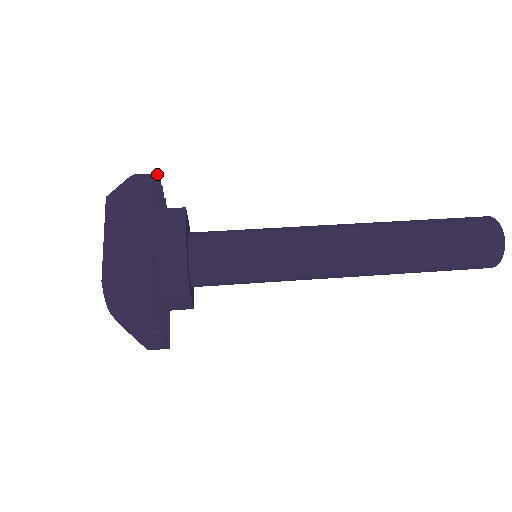
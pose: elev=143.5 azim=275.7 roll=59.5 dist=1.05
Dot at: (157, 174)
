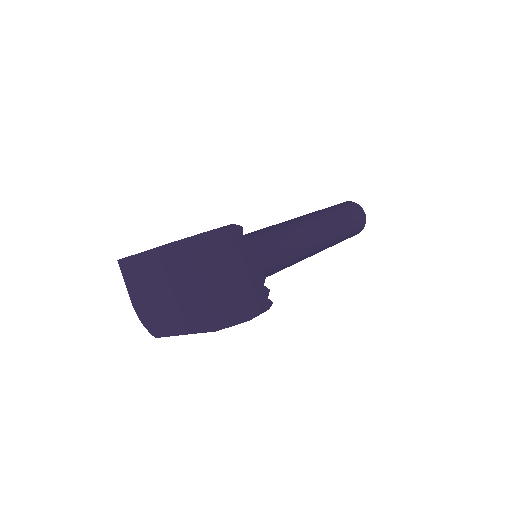
Dot at: occluded
